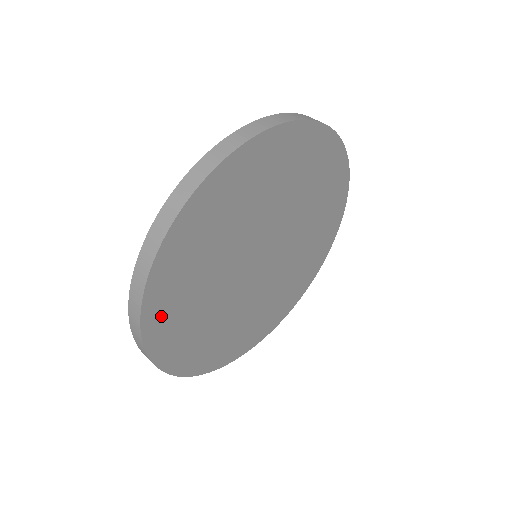
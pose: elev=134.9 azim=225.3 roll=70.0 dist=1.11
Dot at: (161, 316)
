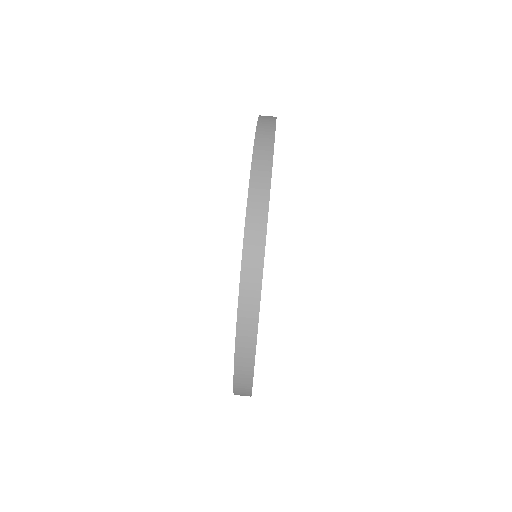
Dot at: occluded
